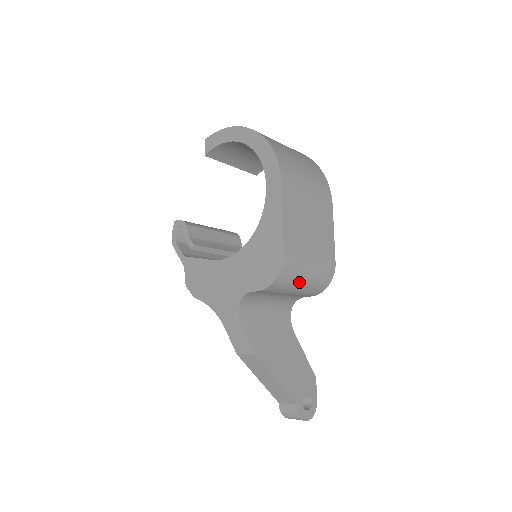
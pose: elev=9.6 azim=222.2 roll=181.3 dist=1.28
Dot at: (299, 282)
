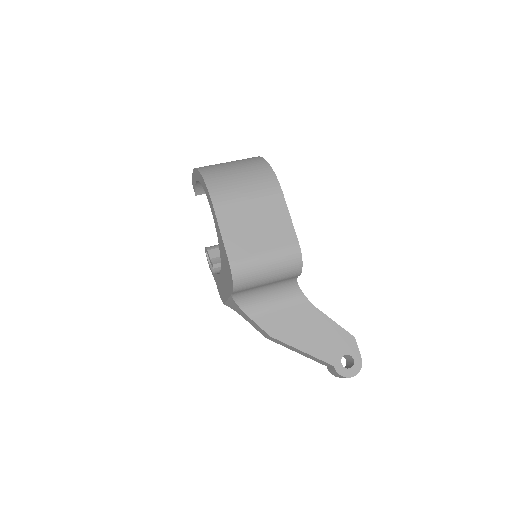
Dot at: (262, 274)
